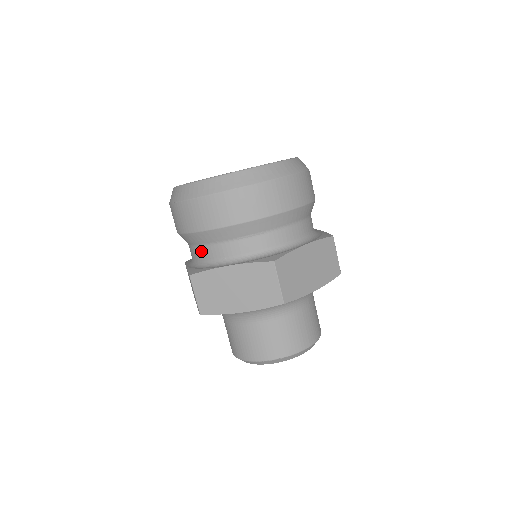
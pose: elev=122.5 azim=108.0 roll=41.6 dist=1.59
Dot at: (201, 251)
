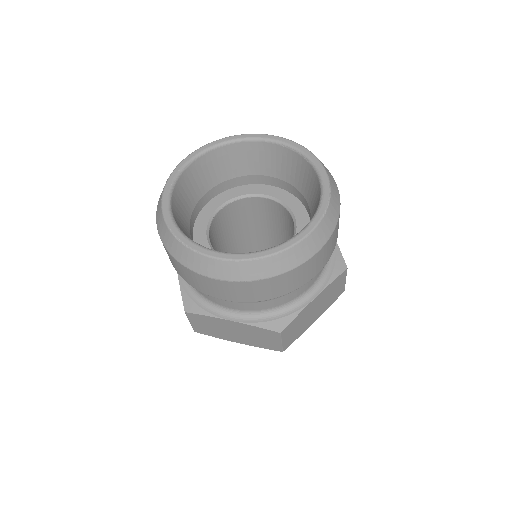
Dot at: occluded
